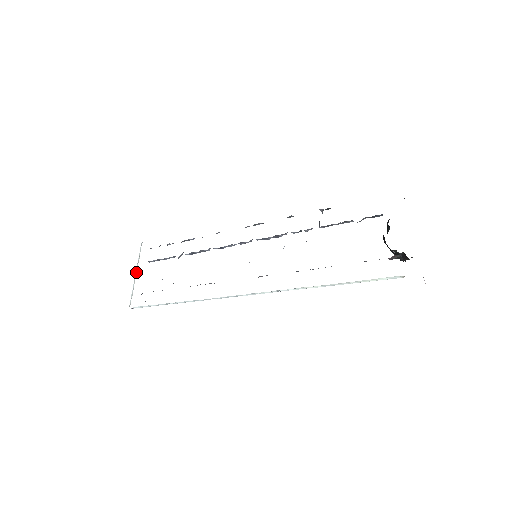
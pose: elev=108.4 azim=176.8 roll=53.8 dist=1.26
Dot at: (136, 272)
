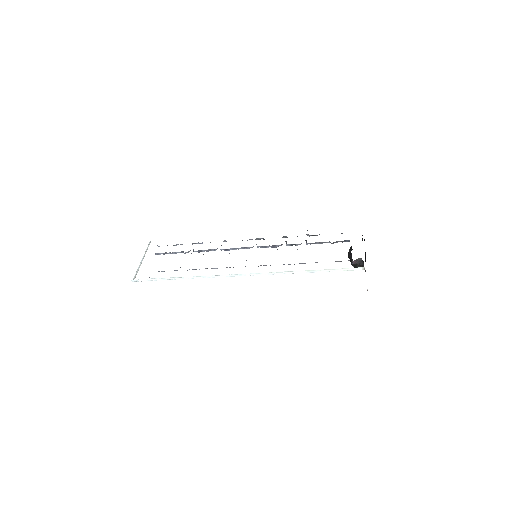
Dot at: (143, 258)
